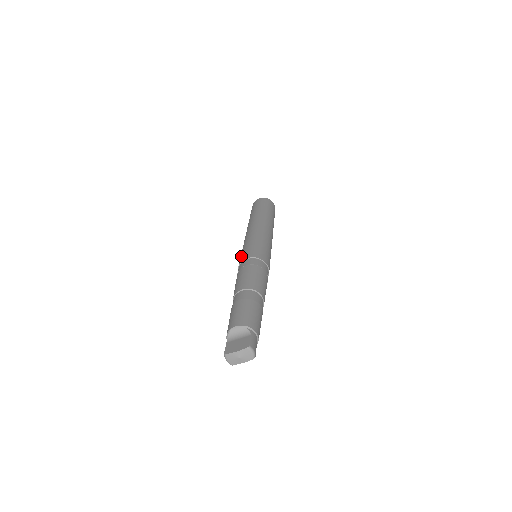
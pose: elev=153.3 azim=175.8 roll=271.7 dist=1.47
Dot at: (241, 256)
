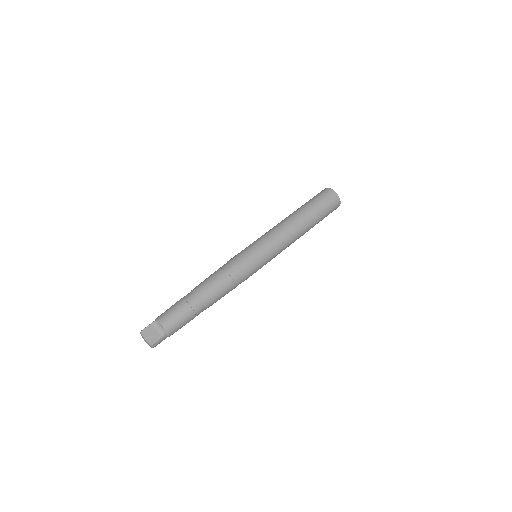
Dot at: (241, 254)
